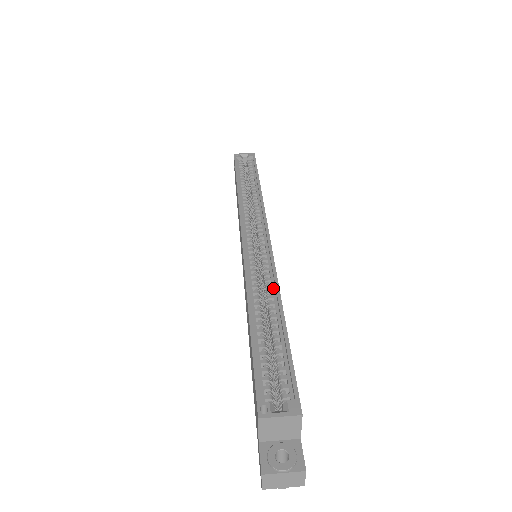
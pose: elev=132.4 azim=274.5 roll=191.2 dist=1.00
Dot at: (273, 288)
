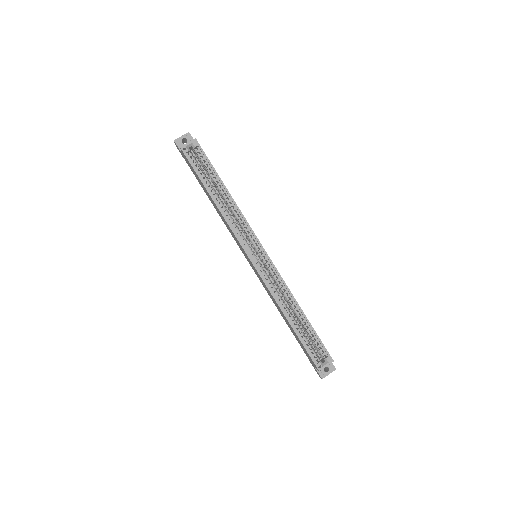
Dot at: (288, 294)
